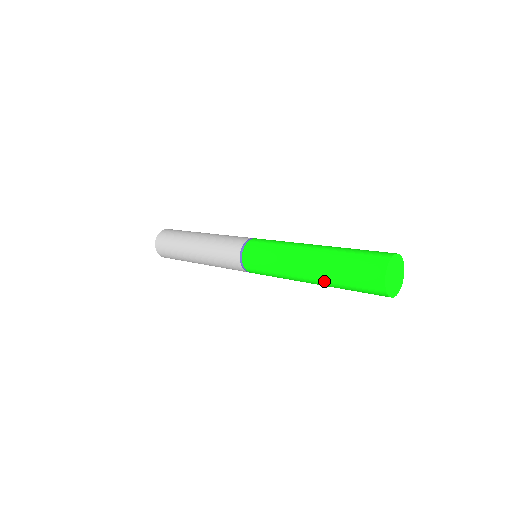
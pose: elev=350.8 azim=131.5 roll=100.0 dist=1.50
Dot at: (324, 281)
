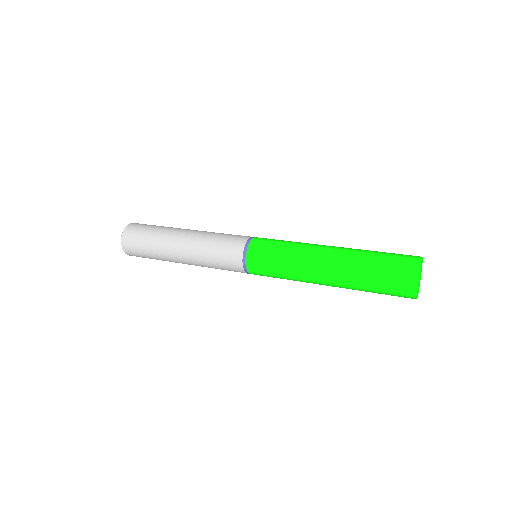
Dot at: occluded
